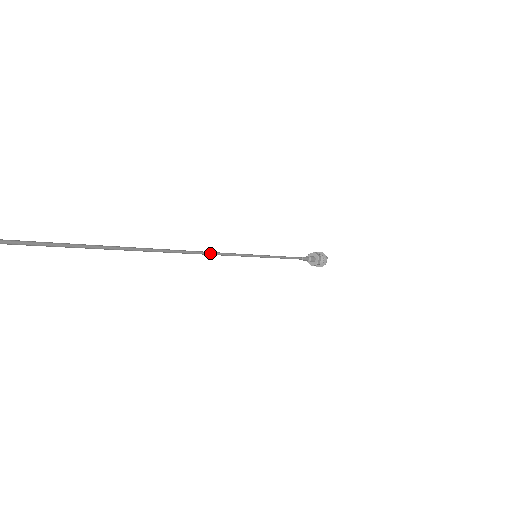
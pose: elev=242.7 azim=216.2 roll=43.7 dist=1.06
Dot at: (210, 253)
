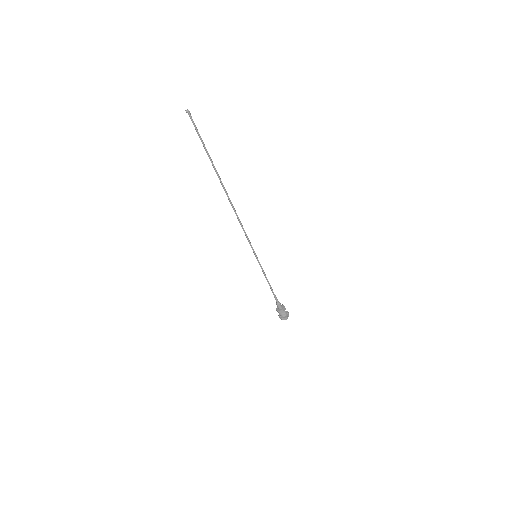
Dot at: (240, 221)
